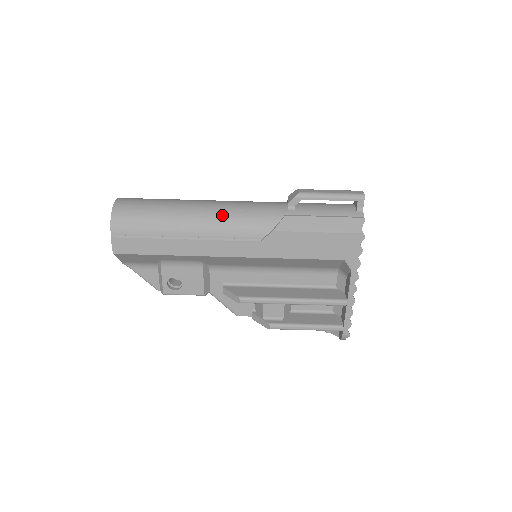
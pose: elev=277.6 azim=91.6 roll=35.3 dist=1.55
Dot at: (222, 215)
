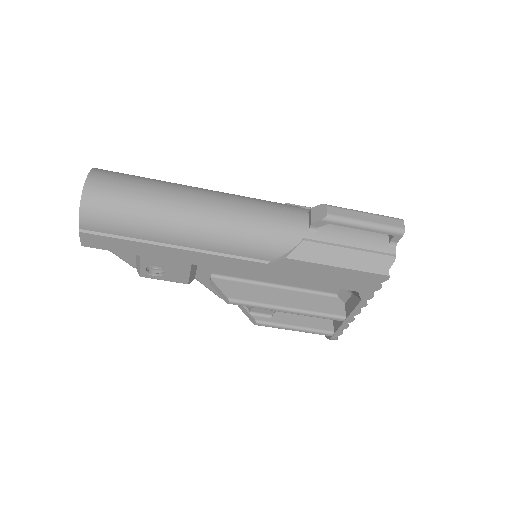
Dot at: (226, 227)
